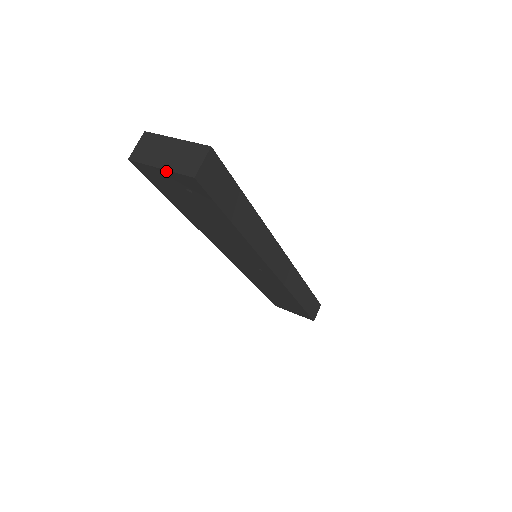
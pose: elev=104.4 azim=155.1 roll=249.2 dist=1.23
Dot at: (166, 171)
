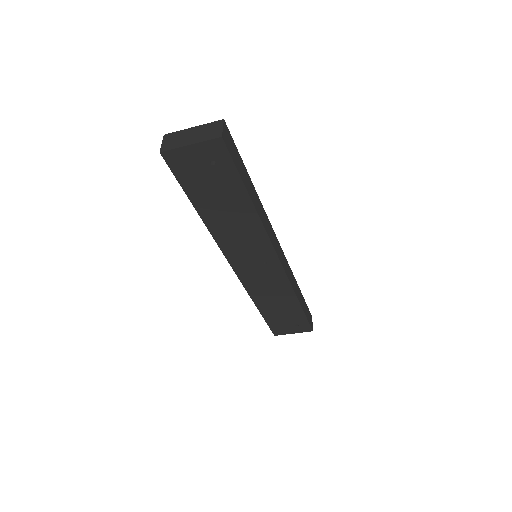
Dot at: (196, 145)
